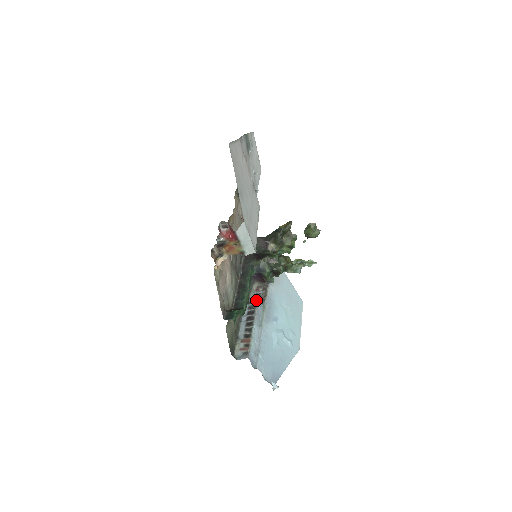
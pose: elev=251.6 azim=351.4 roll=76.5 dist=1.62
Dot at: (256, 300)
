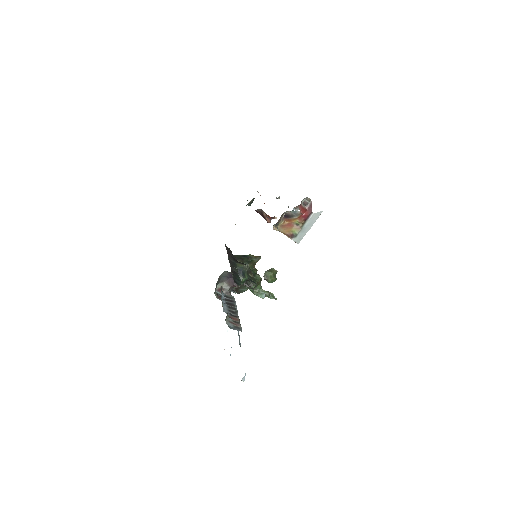
Dot at: (220, 297)
